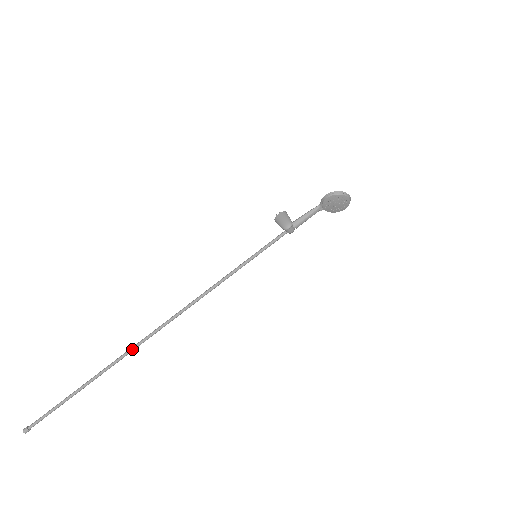
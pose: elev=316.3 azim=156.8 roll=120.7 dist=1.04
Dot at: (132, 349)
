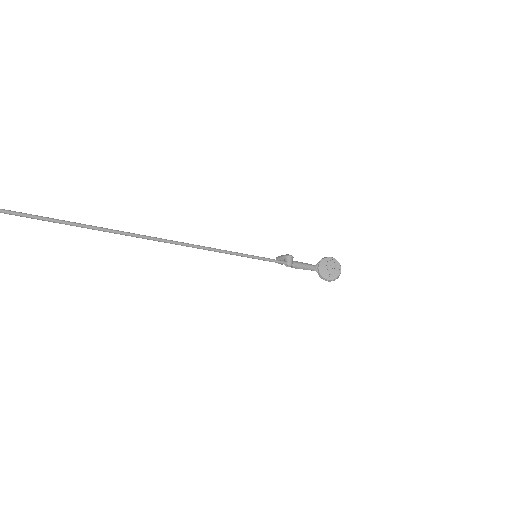
Dot at: (97, 227)
